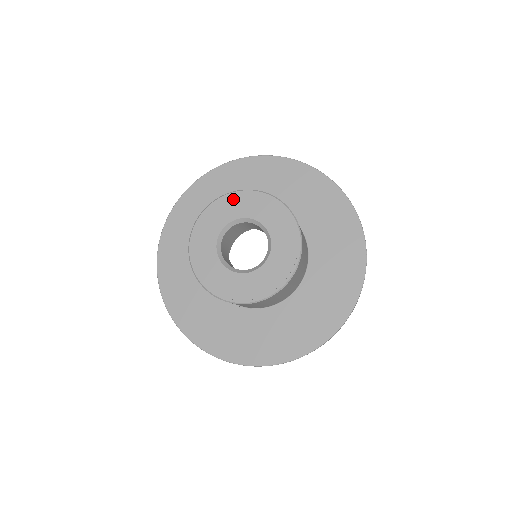
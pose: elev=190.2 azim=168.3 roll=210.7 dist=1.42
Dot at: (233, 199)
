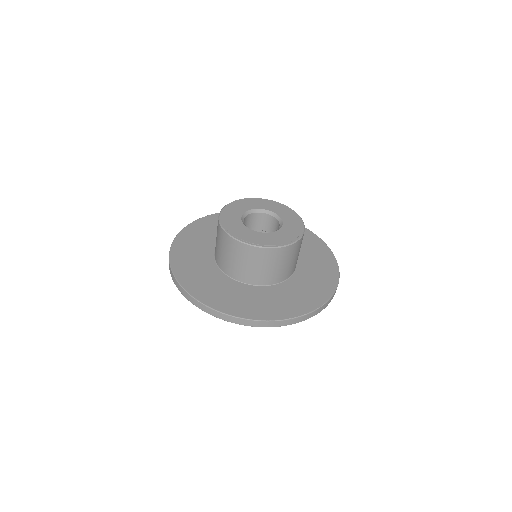
Dot at: (286, 209)
